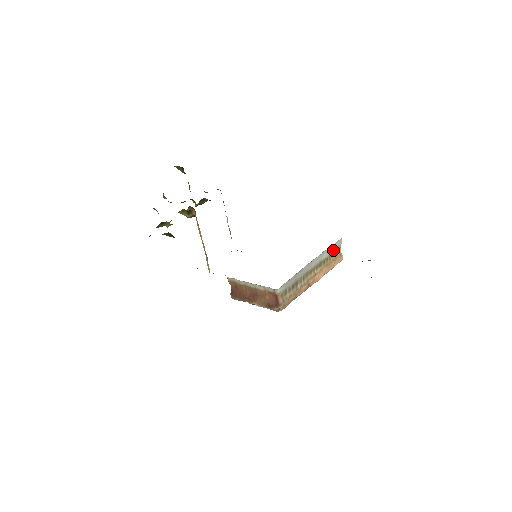
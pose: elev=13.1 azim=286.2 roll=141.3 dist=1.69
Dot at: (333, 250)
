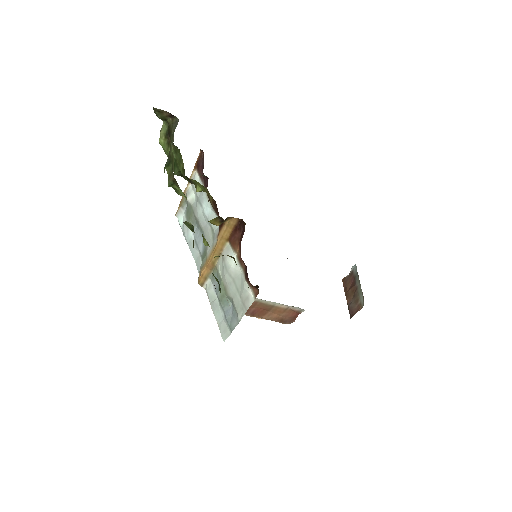
Dot at: occluded
